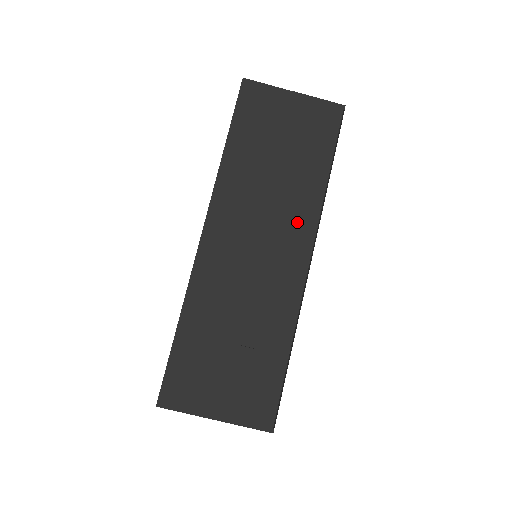
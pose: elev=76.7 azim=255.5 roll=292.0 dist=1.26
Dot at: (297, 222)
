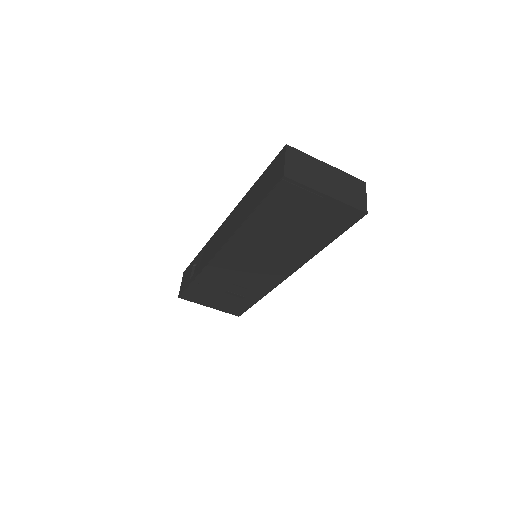
Dot at: (289, 260)
